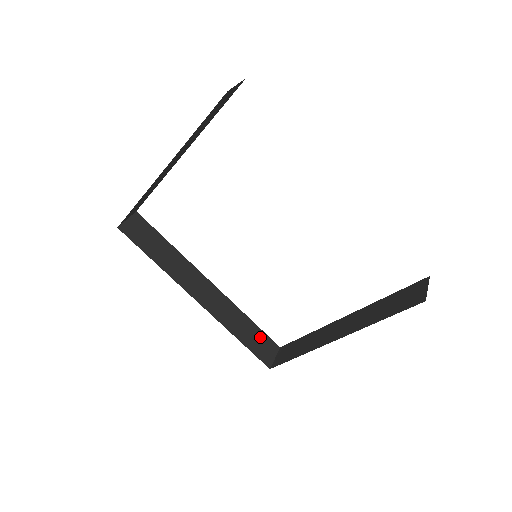
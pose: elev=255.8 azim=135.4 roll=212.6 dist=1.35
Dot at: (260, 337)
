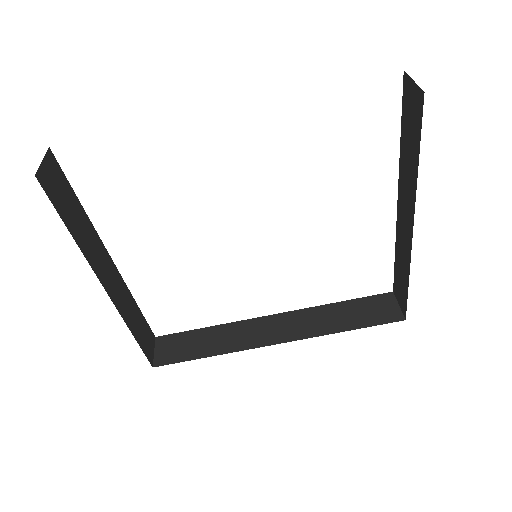
Dot at: (365, 305)
